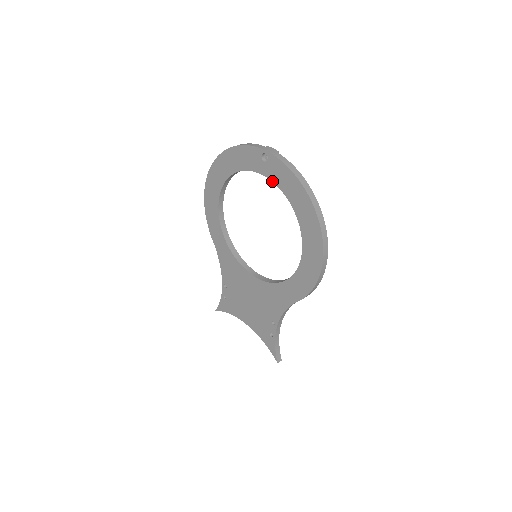
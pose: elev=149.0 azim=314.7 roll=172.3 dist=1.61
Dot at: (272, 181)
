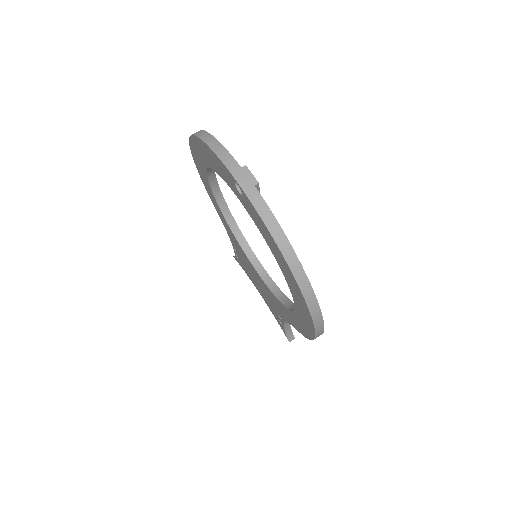
Dot at: (252, 219)
